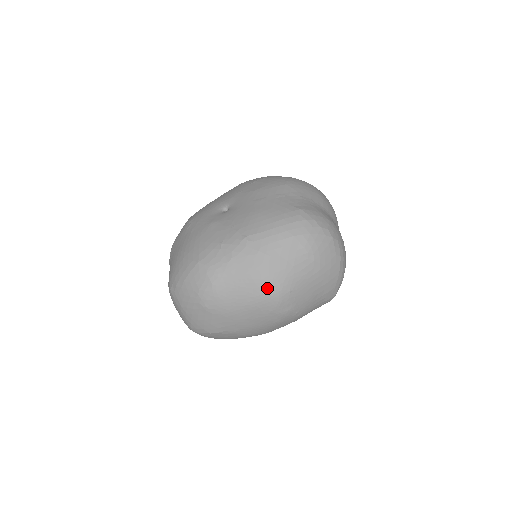
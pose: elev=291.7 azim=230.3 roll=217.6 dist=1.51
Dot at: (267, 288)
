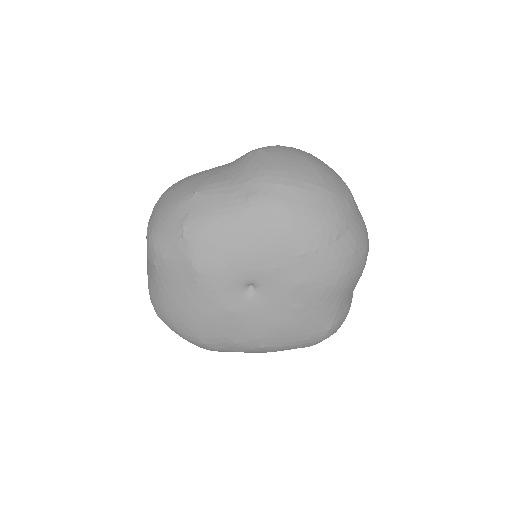
Dot at: occluded
